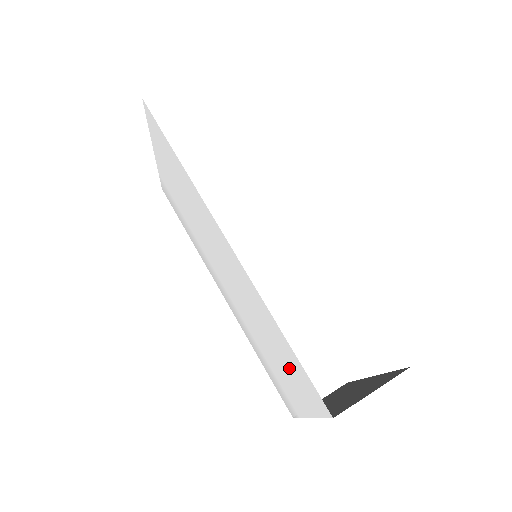
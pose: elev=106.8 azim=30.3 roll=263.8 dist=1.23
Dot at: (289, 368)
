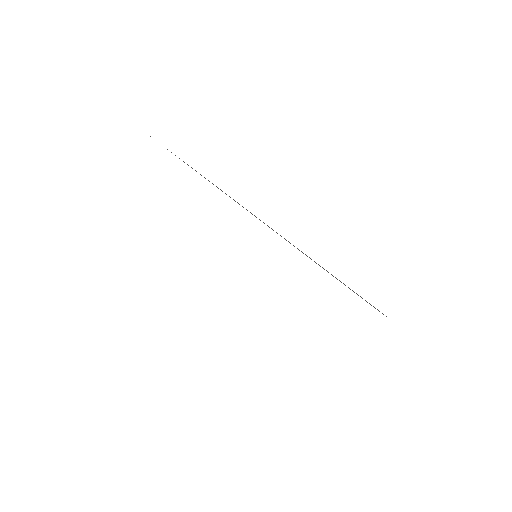
Dot at: occluded
